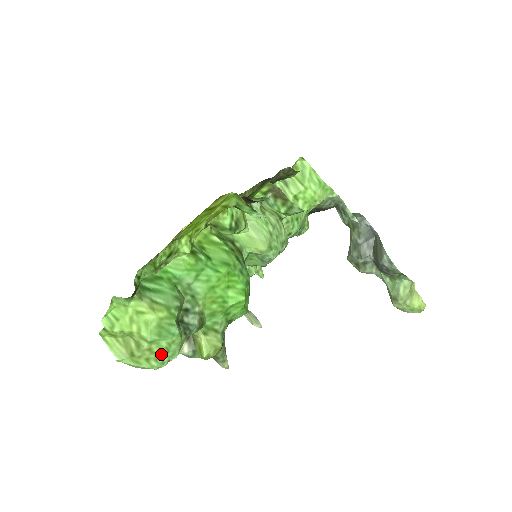
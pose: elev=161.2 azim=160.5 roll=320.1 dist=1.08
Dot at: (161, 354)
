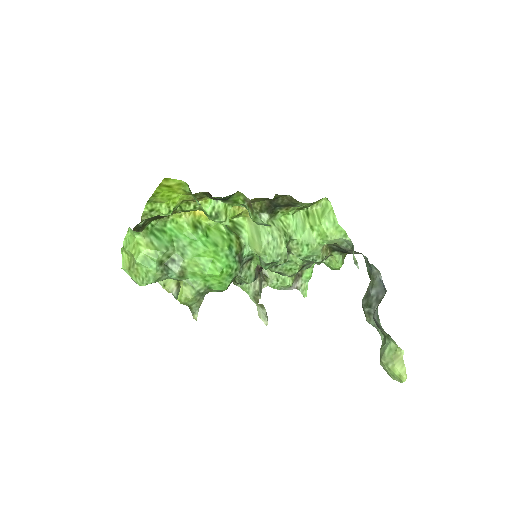
Dot at: (142, 276)
